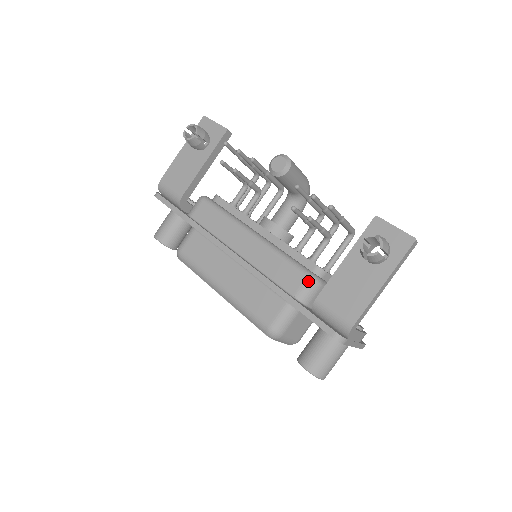
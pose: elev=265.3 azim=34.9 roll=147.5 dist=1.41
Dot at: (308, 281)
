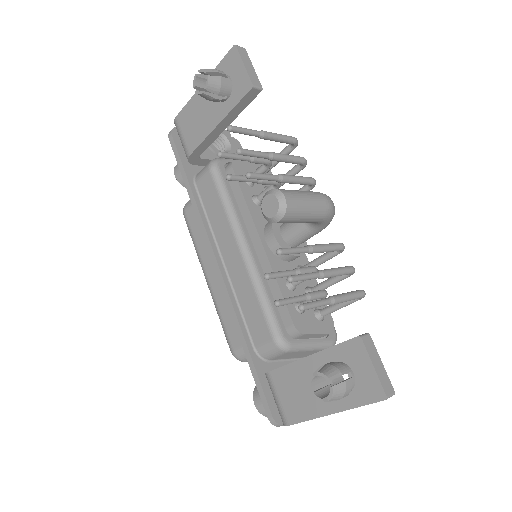
Dot at: (272, 344)
